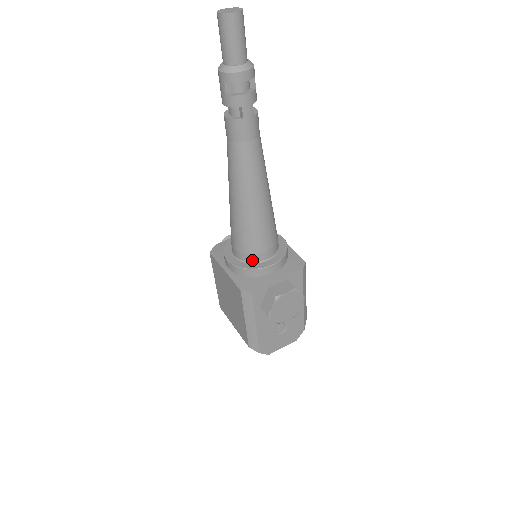
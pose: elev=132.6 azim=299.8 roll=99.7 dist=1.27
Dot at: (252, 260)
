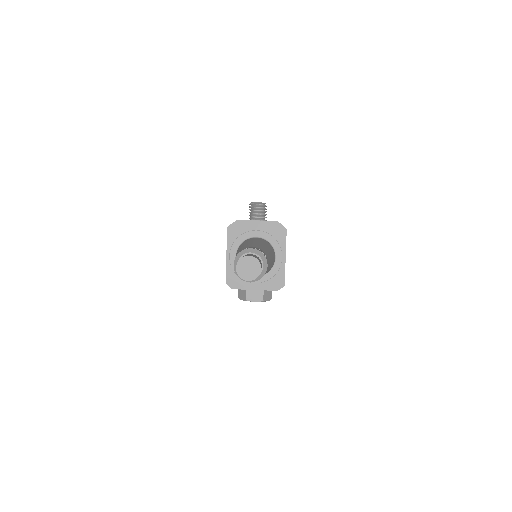
Dot at: occluded
